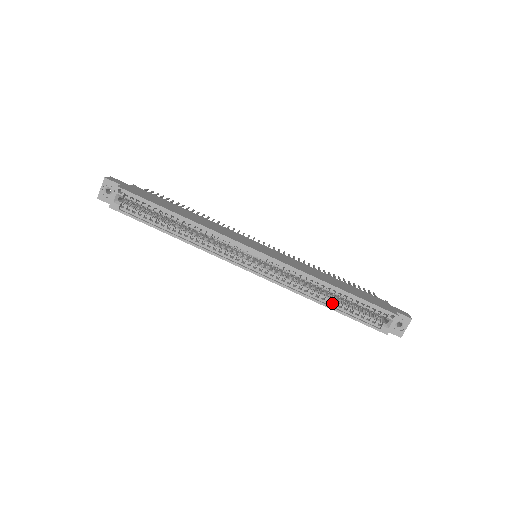
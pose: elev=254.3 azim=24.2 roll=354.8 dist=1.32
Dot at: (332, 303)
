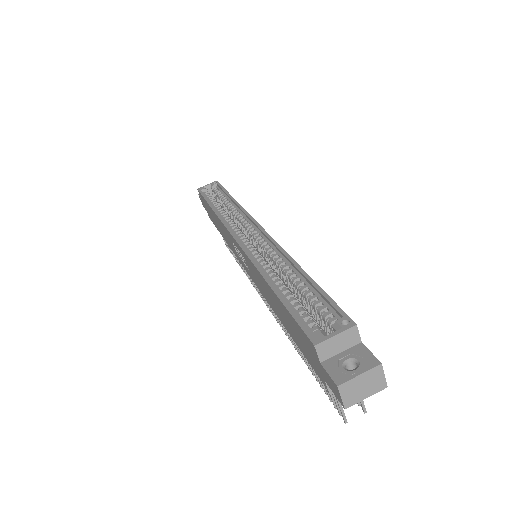
Dot at: (280, 286)
